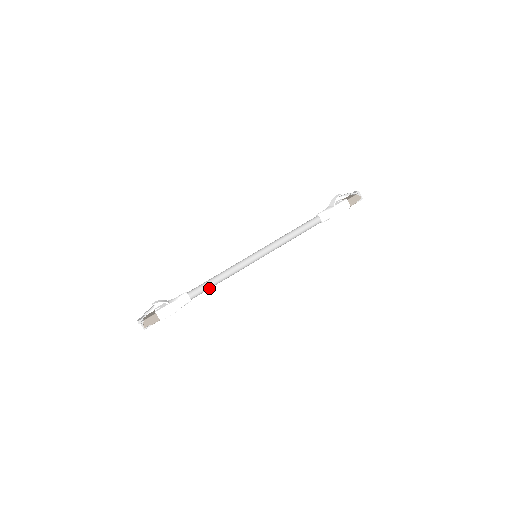
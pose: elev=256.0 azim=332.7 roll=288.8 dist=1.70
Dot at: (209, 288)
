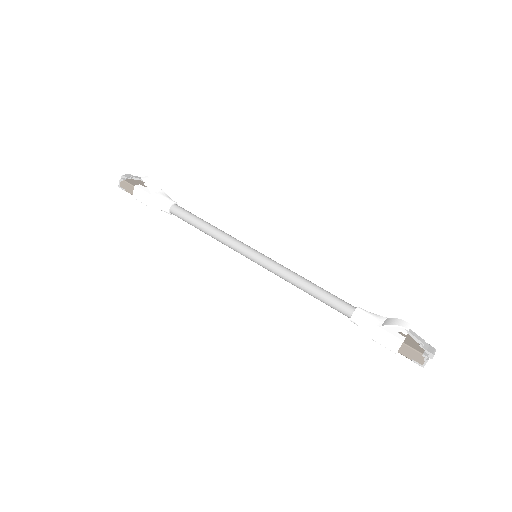
Dot at: (192, 224)
